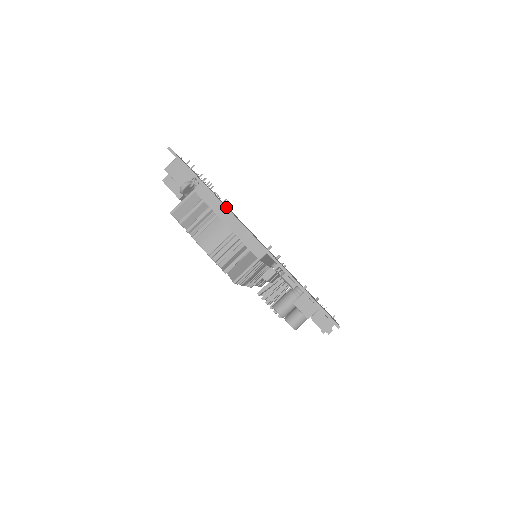
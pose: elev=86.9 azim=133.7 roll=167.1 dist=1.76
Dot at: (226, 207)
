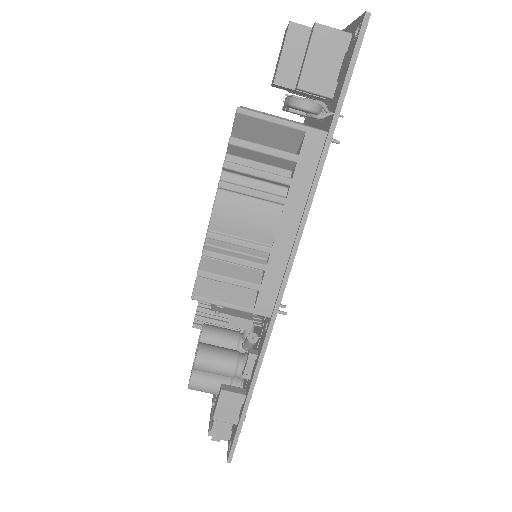
Dot at: occluded
